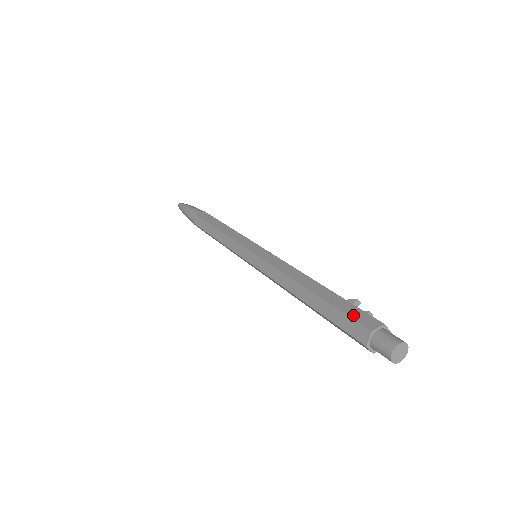
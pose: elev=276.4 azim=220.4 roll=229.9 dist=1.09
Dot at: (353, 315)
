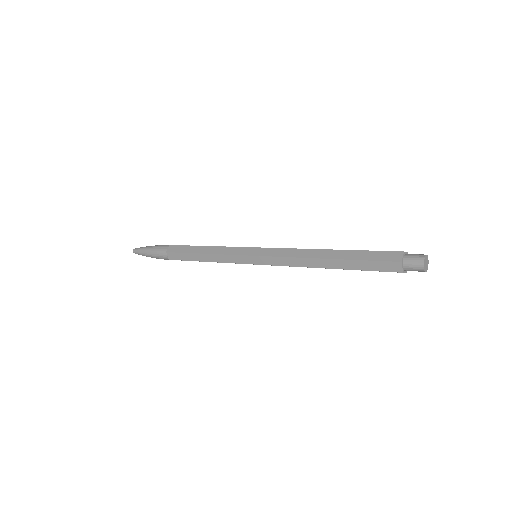
Dot at: (382, 251)
